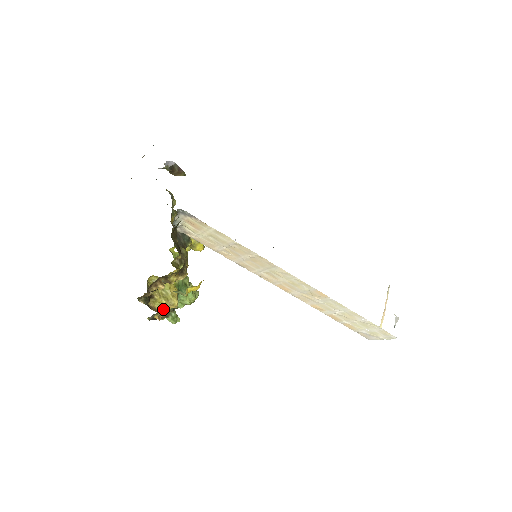
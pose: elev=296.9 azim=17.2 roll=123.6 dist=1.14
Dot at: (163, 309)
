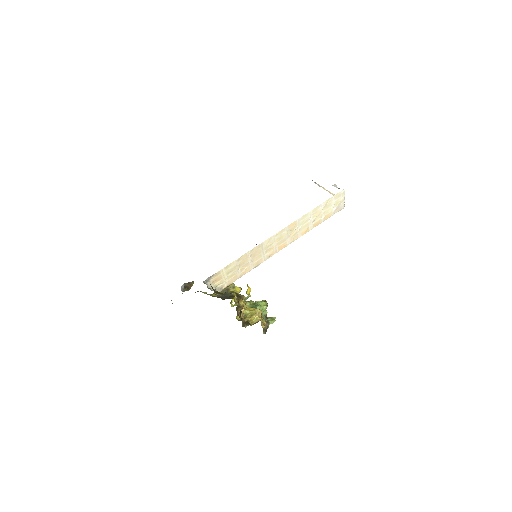
Dot at: (259, 319)
